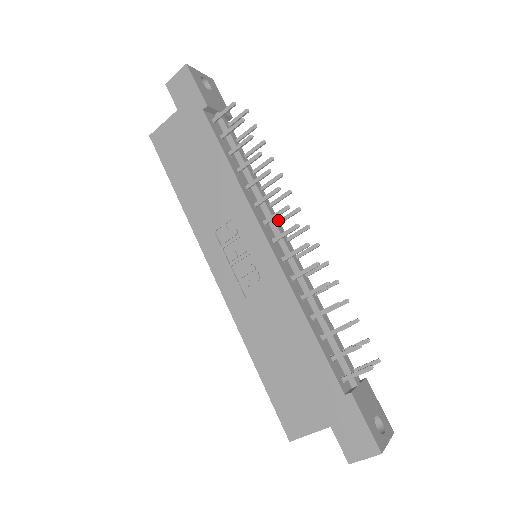
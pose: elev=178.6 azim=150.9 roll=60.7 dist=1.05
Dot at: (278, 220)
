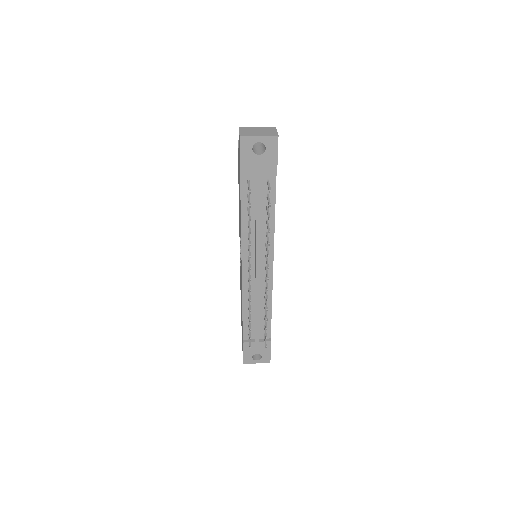
Dot at: (266, 257)
